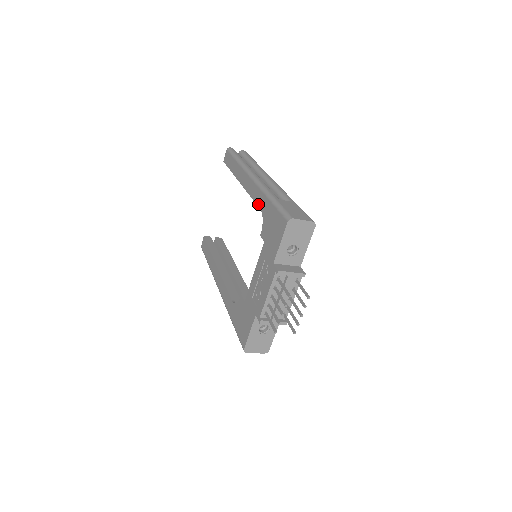
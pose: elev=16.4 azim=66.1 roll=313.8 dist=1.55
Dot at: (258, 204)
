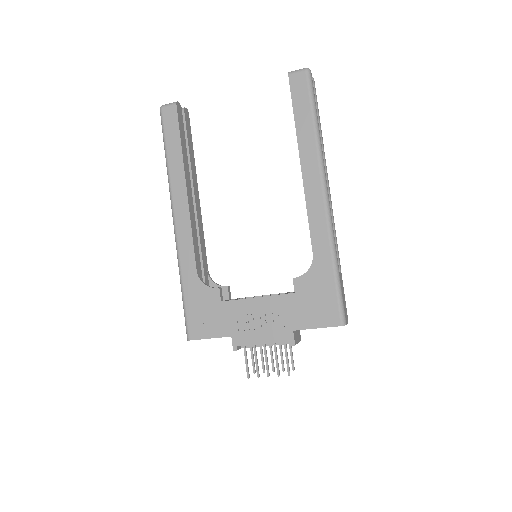
Dot at: (314, 244)
